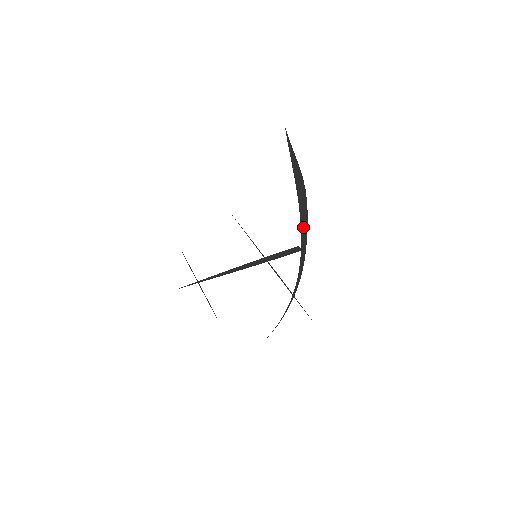
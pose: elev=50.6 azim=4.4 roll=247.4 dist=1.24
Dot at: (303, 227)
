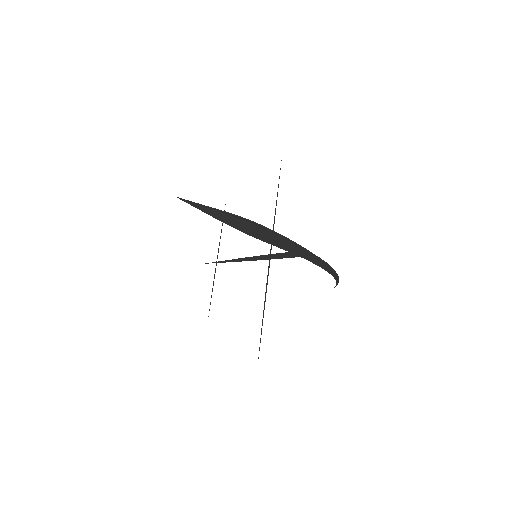
Dot at: (288, 247)
